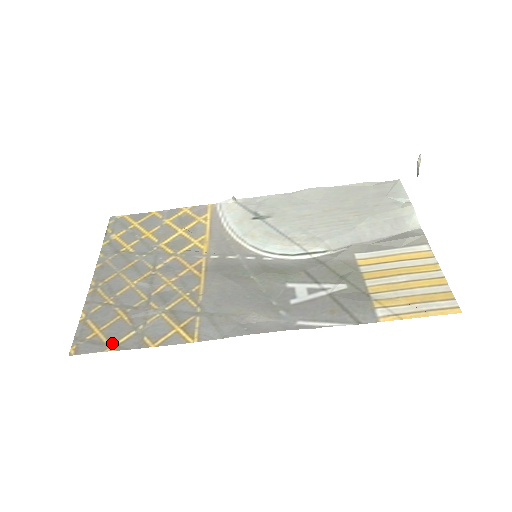
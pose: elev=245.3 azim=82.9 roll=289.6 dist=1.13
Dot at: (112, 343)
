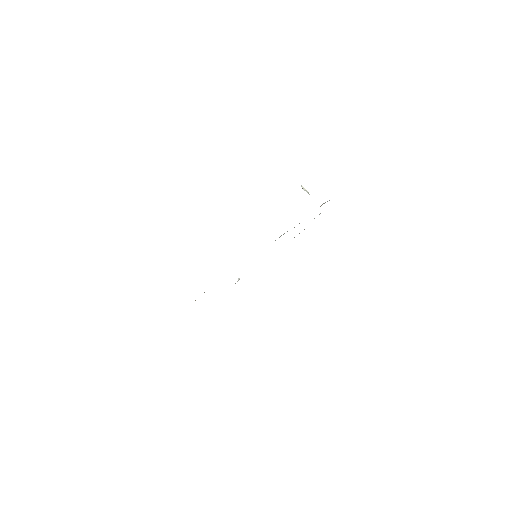
Dot at: occluded
